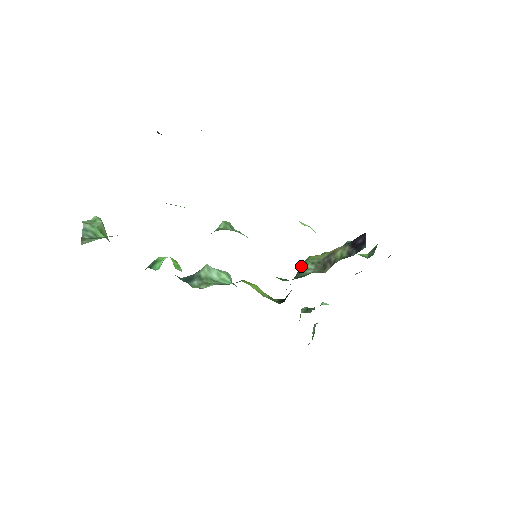
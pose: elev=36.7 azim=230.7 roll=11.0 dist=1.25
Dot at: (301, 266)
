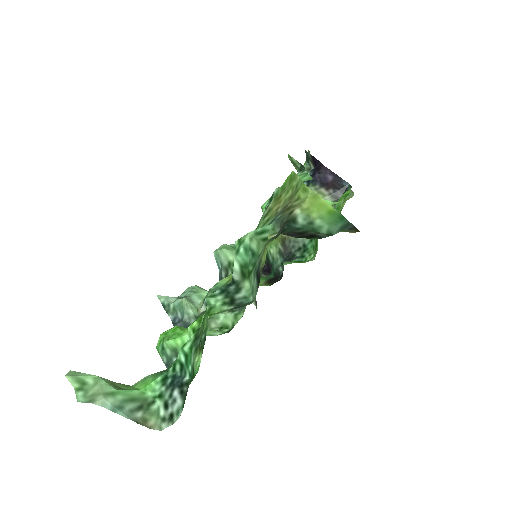
Dot at: occluded
